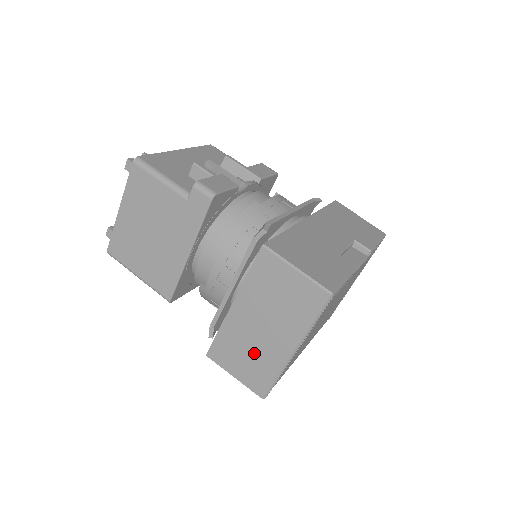
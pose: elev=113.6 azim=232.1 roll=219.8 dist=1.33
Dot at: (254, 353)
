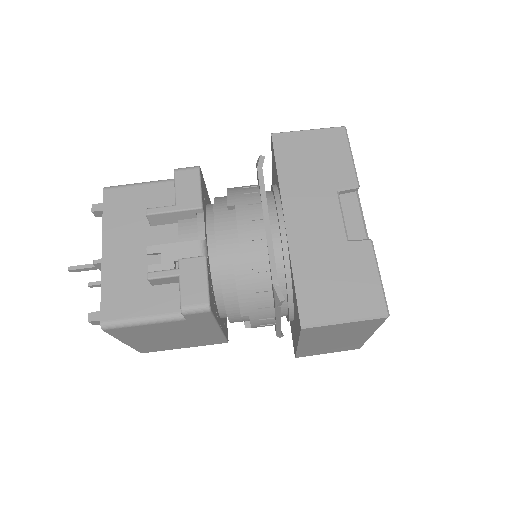
Dot at: (337, 346)
